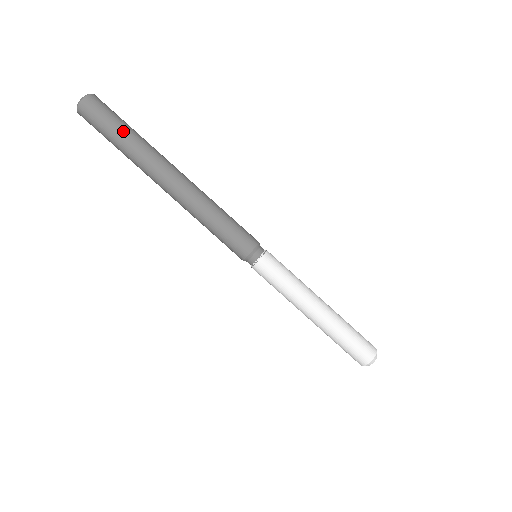
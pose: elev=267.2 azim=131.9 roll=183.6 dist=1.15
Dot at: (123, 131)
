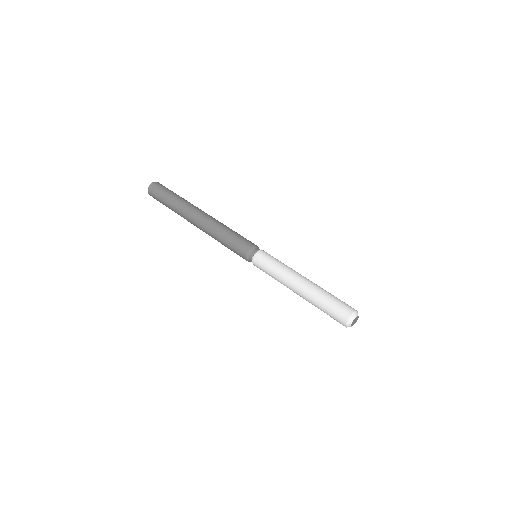
Dot at: (171, 196)
